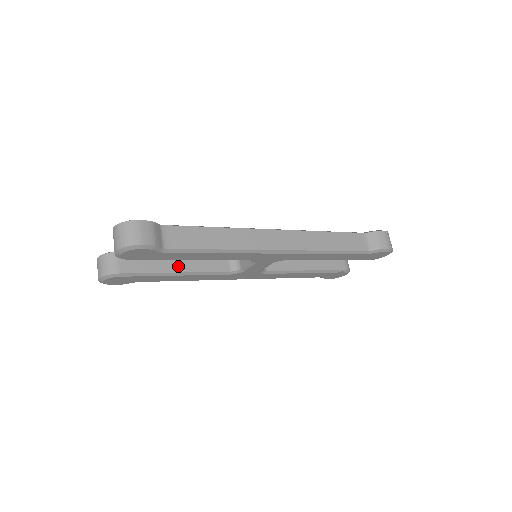
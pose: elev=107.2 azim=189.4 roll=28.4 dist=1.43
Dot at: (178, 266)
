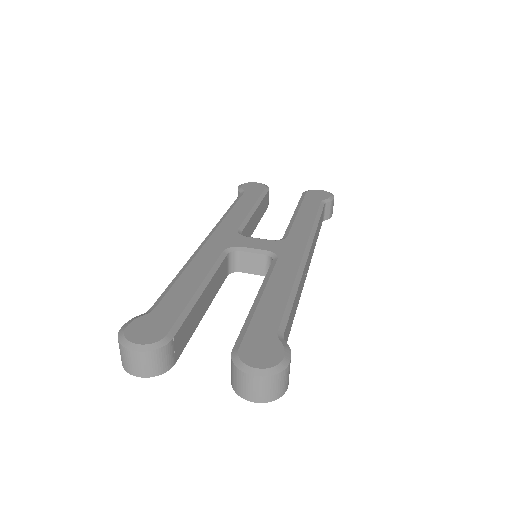
Dot at: (205, 307)
